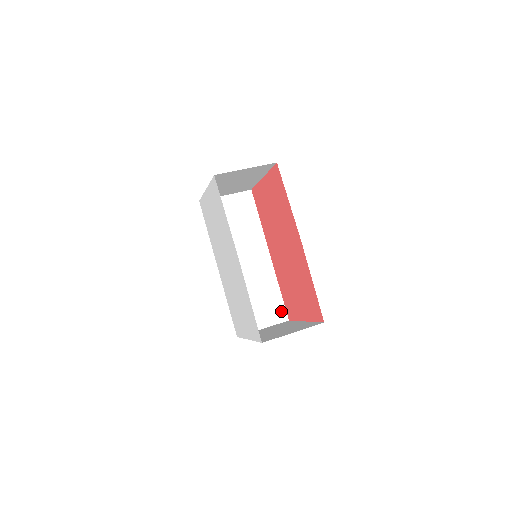
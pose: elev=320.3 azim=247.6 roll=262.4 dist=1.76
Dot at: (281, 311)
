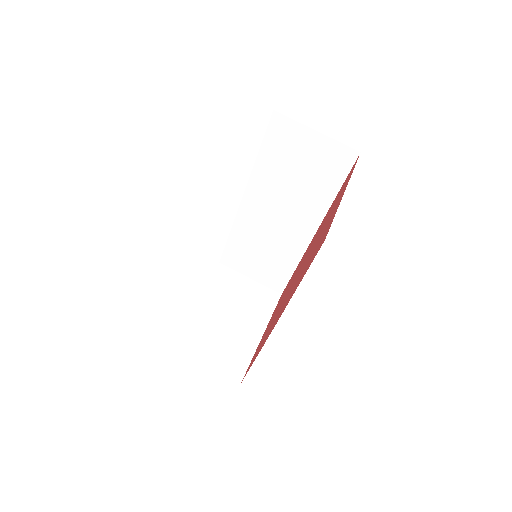
Dot at: (280, 282)
